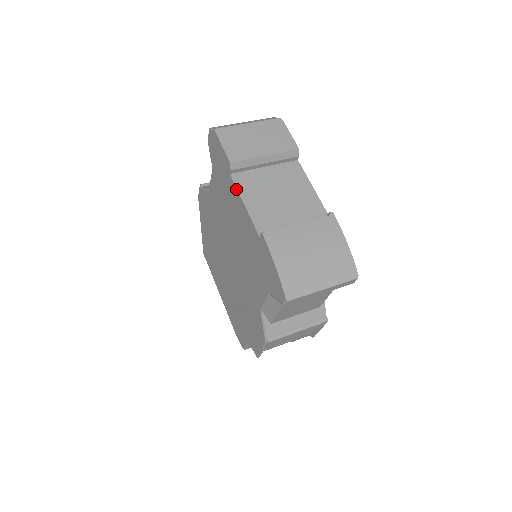
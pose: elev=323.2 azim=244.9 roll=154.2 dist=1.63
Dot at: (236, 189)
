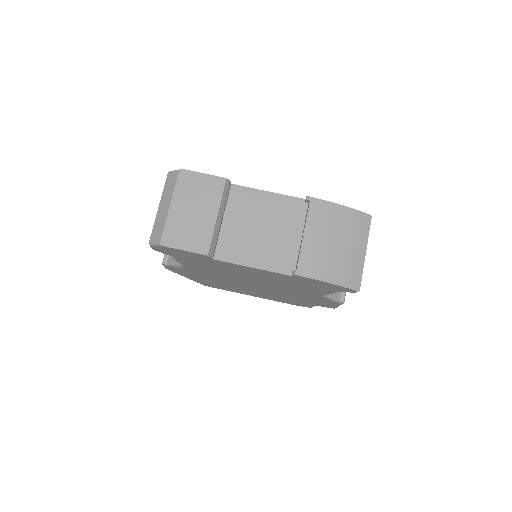
Dot at: (232, 264)
